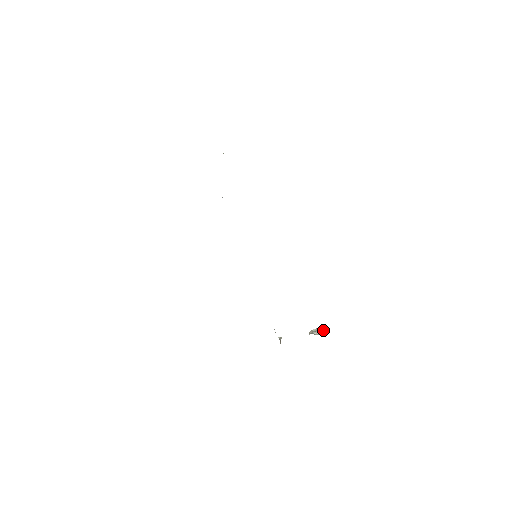
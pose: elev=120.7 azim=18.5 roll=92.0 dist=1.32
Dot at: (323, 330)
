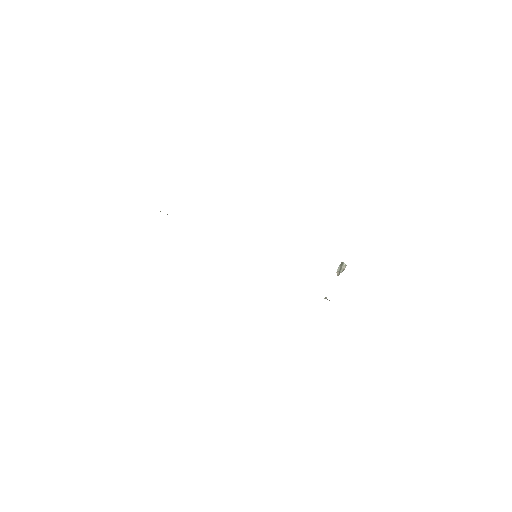
Dot at: (343, 264)
